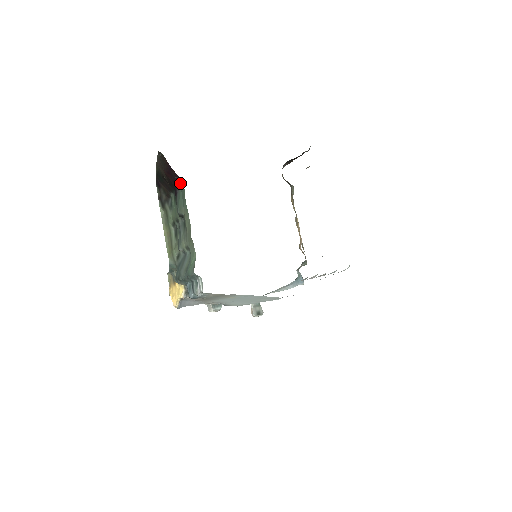
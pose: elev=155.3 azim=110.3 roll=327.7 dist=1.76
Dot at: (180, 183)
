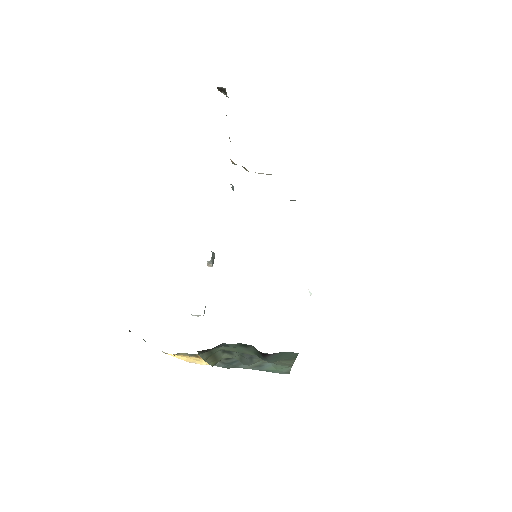
Dot at: occluded
